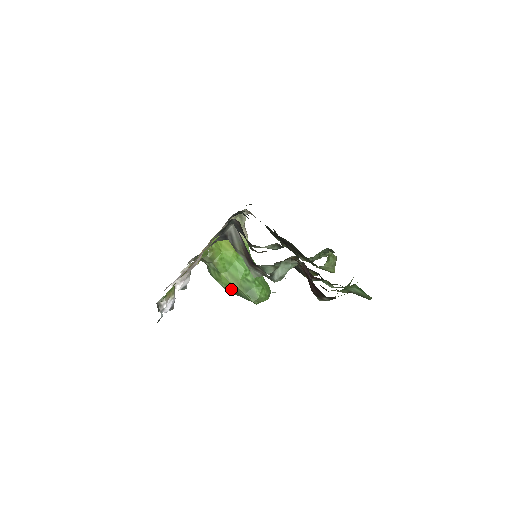
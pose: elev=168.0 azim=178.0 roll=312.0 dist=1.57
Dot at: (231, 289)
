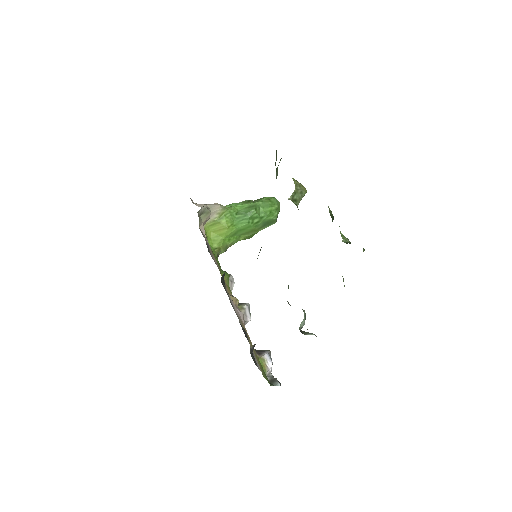
Dot at: occluded
